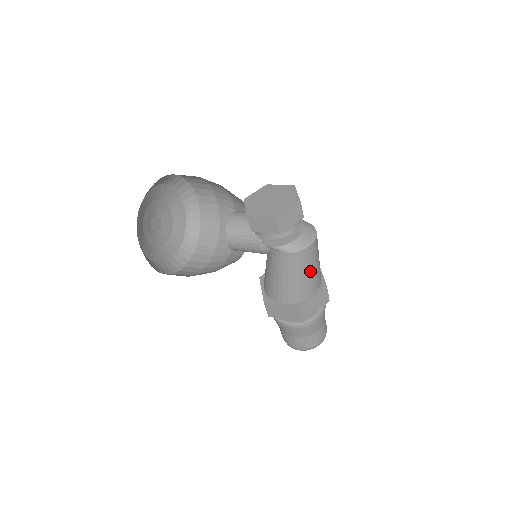
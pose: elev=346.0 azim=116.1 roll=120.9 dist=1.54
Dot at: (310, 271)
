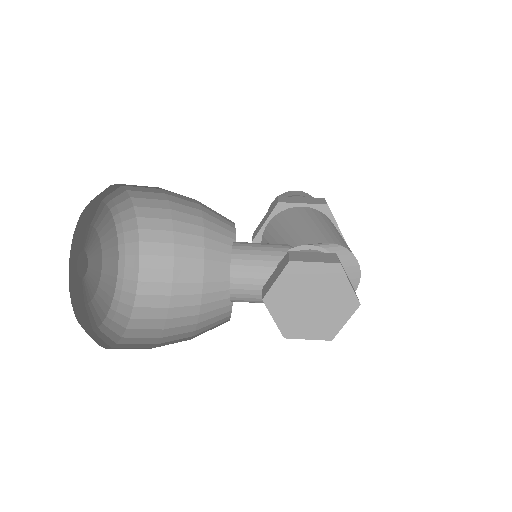
Dot at: occluded
